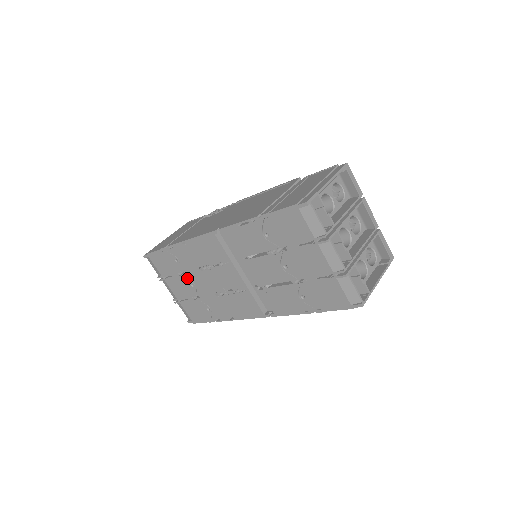
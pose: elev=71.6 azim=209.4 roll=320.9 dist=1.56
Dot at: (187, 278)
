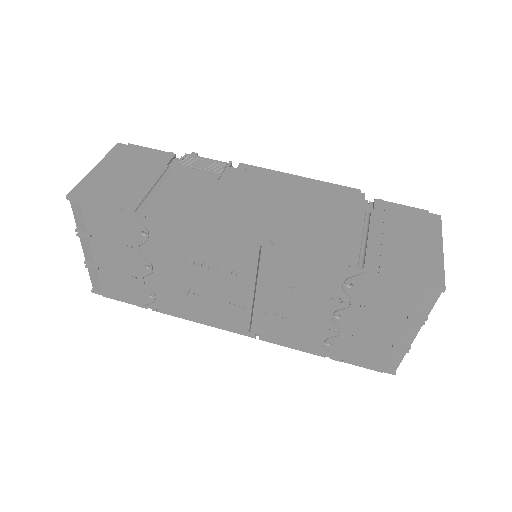
Dot at: (145, 257)
